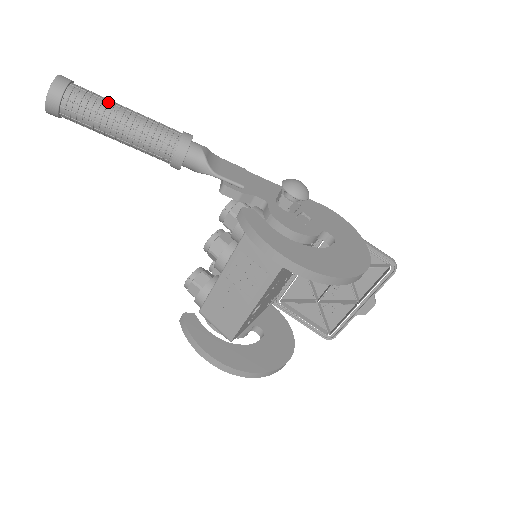
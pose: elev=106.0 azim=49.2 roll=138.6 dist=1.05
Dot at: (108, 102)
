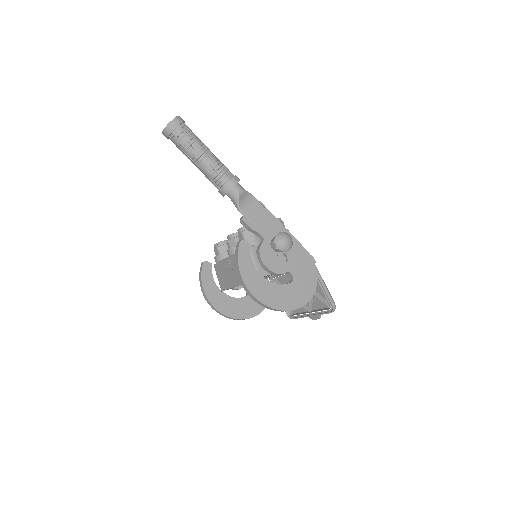
Dot at: (196, 144)
